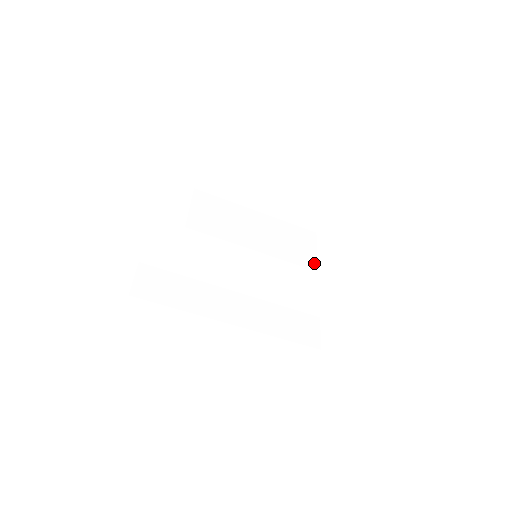
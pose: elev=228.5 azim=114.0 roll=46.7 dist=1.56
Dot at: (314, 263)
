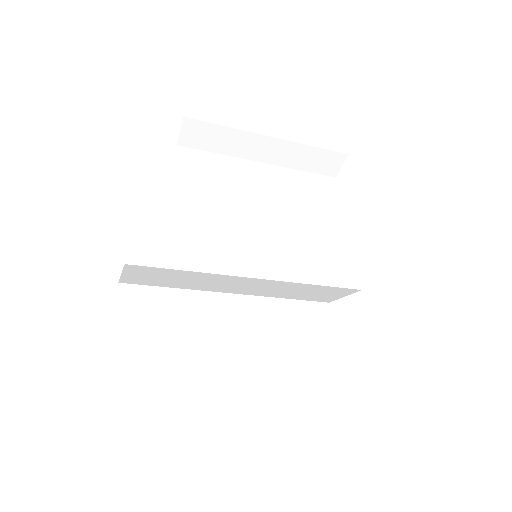
Dot at: (329, 227)
